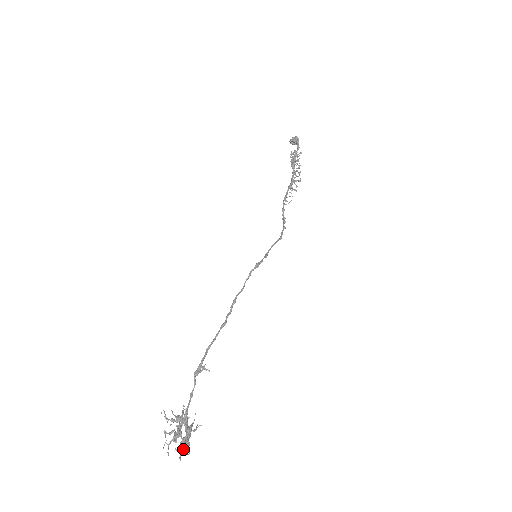
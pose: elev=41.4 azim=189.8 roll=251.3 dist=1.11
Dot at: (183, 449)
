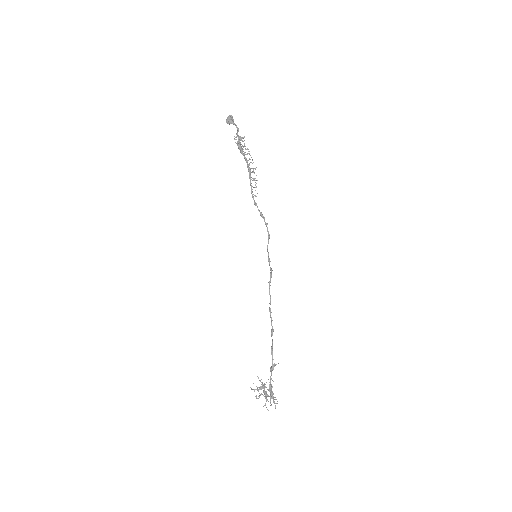
Dot at: (274, 403)
